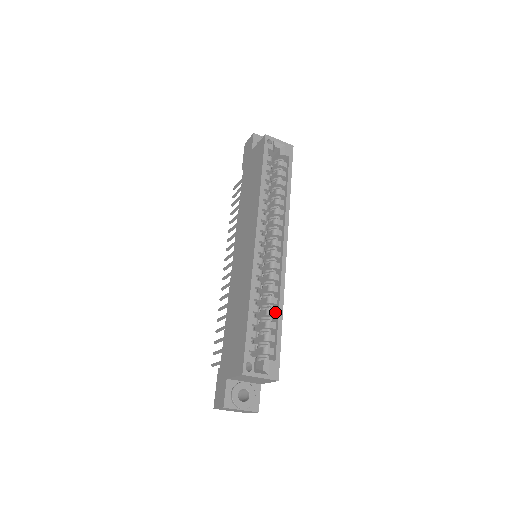
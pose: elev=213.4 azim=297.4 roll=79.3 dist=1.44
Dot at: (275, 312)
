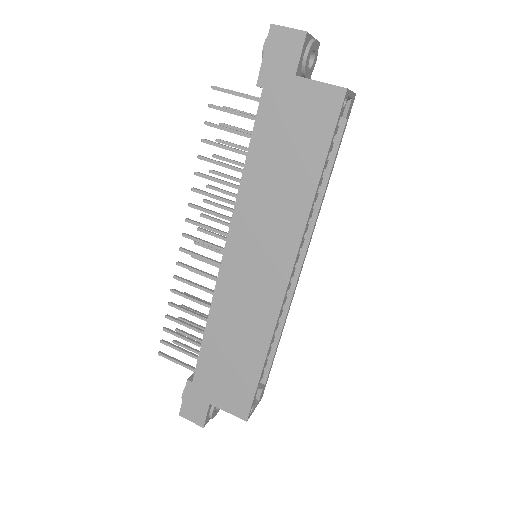
Dot at: (274, 338)
